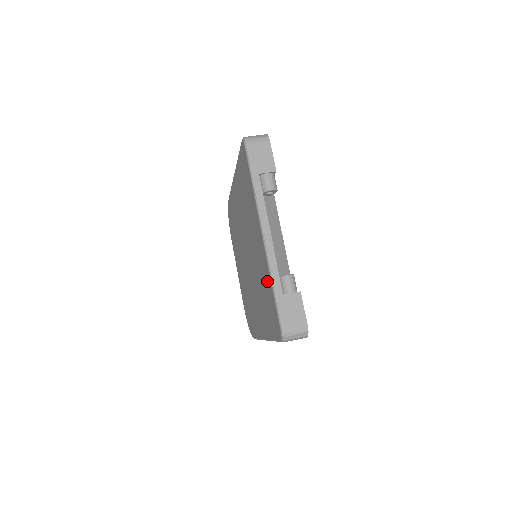
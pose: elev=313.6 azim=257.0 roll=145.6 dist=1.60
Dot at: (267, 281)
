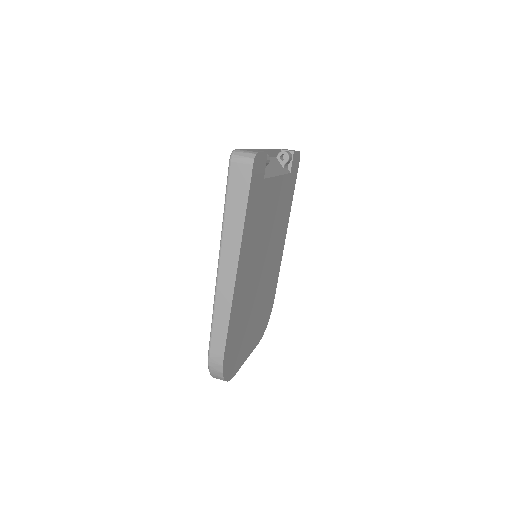
Dot at: occluded
